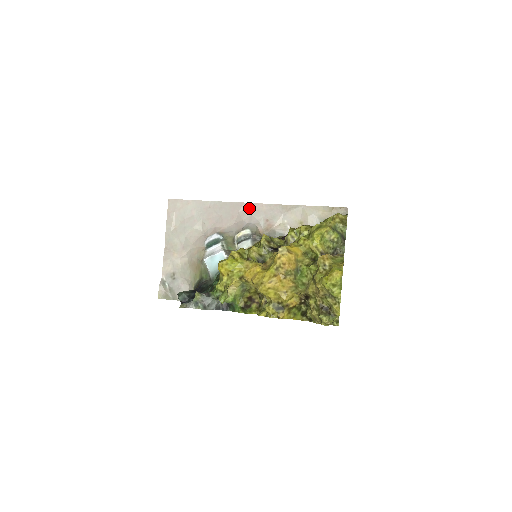
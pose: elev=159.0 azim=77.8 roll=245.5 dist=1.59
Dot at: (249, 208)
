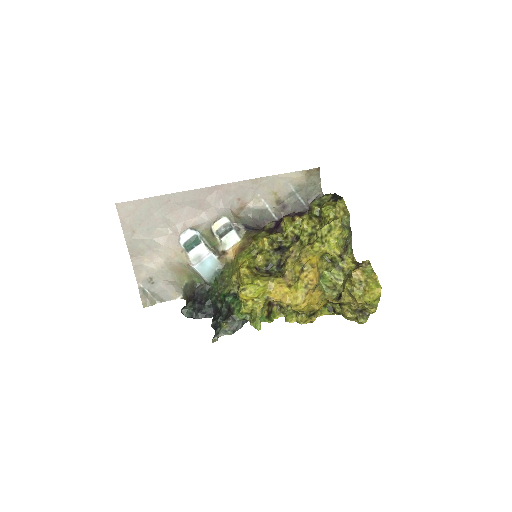
Dot at: (216, 191)
